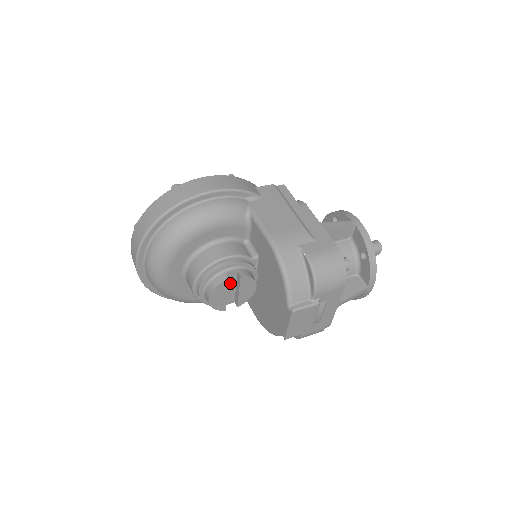
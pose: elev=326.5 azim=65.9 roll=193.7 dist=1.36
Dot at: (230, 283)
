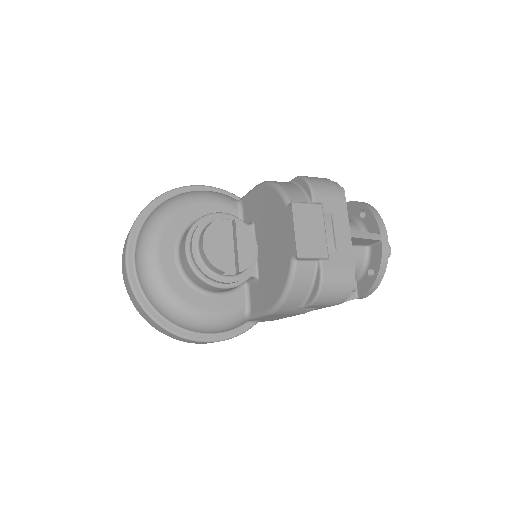
Dot at: (226, 239)
